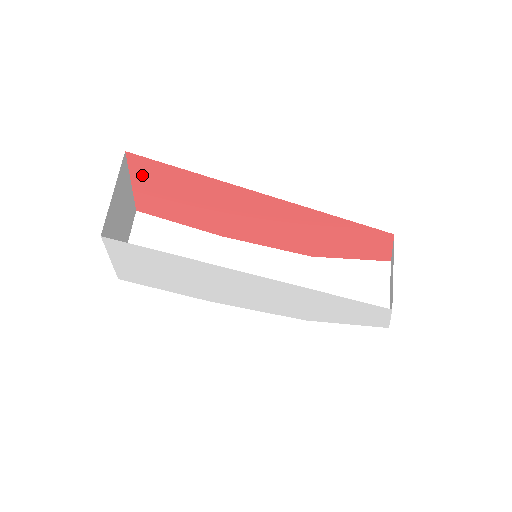
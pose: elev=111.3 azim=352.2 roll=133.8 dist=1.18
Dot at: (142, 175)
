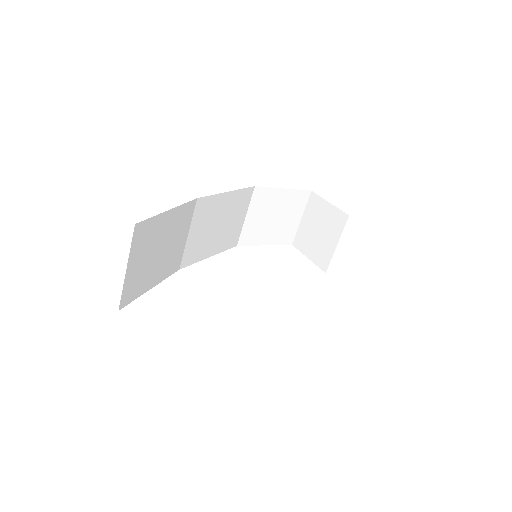
Dot at: occluded
